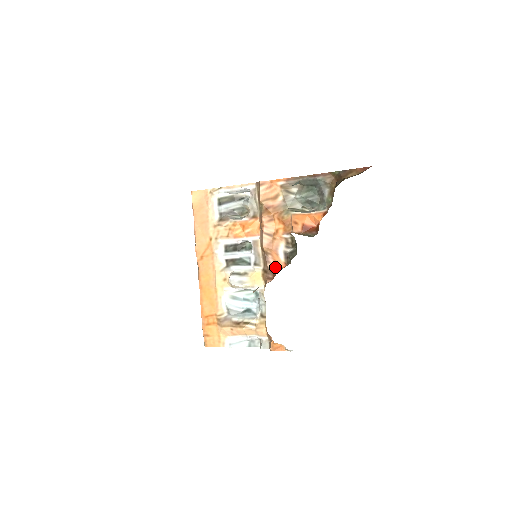
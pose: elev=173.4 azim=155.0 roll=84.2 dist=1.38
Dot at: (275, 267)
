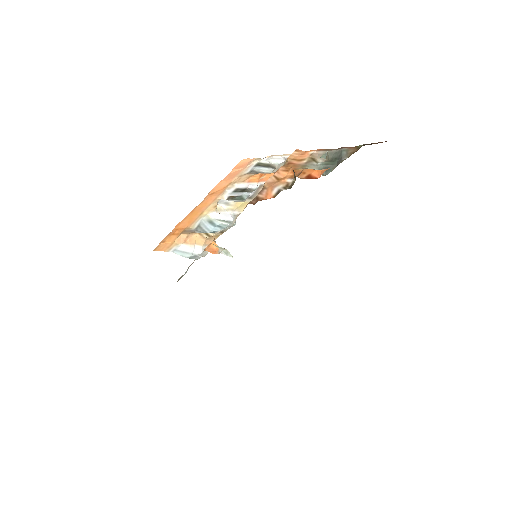
Dot at: (263, 198)
